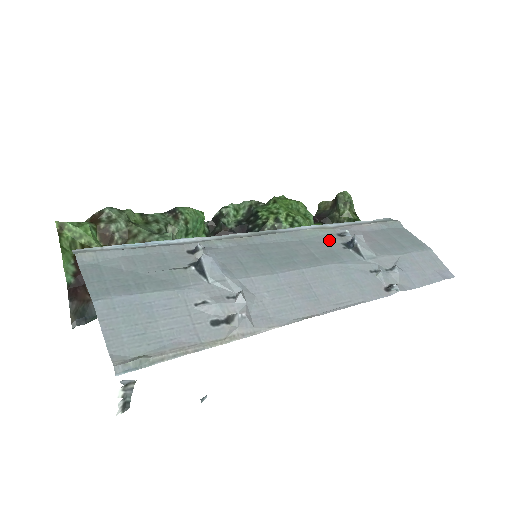
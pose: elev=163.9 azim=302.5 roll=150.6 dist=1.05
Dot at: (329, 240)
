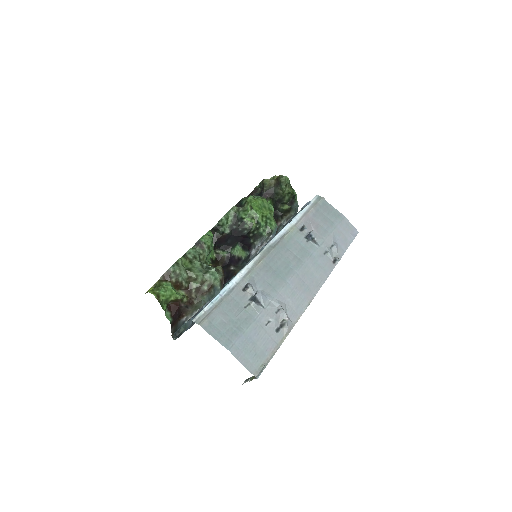
Dot at: (298, 238)
